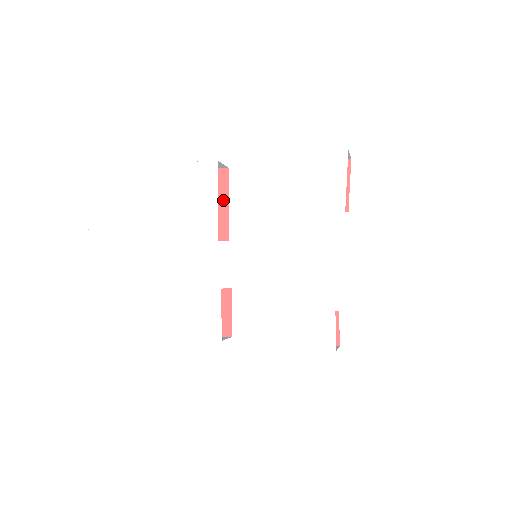
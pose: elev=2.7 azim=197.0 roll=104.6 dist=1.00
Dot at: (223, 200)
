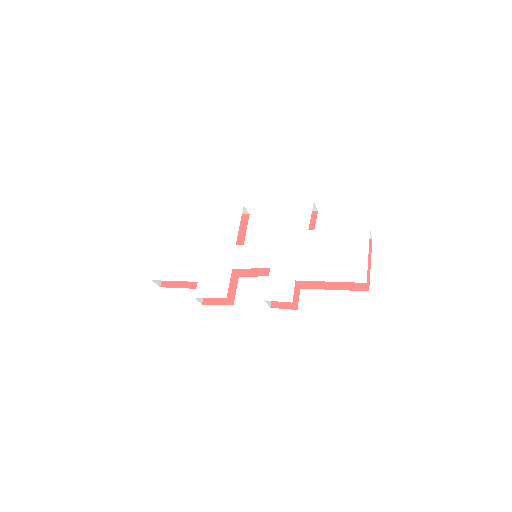
Dot at: (243, 230)
